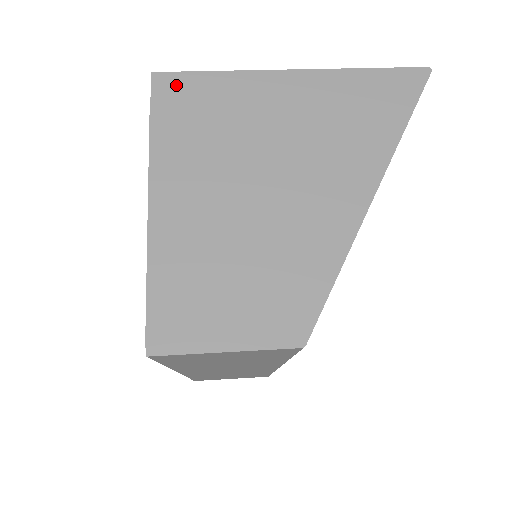
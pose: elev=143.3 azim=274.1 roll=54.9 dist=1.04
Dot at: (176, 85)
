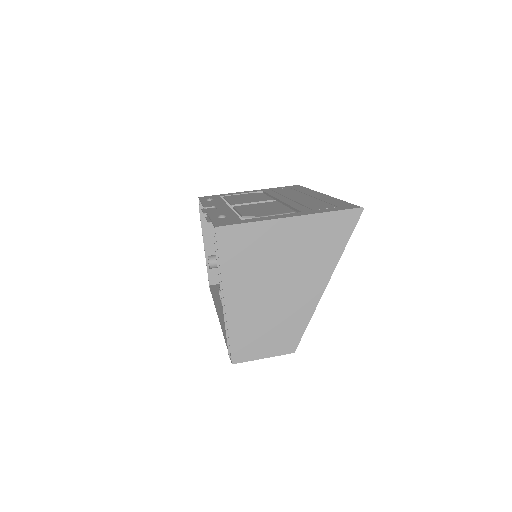
Dot at: (229, 234)
